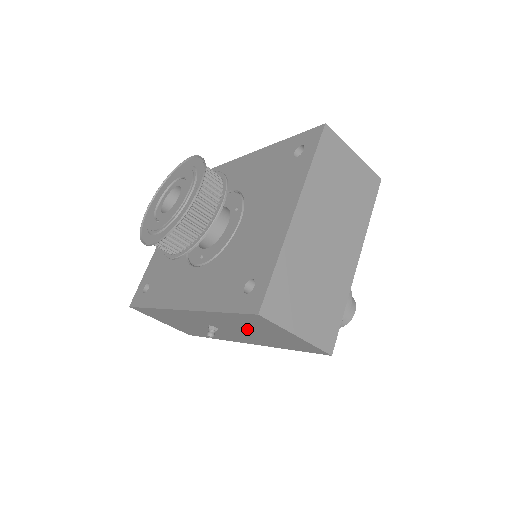
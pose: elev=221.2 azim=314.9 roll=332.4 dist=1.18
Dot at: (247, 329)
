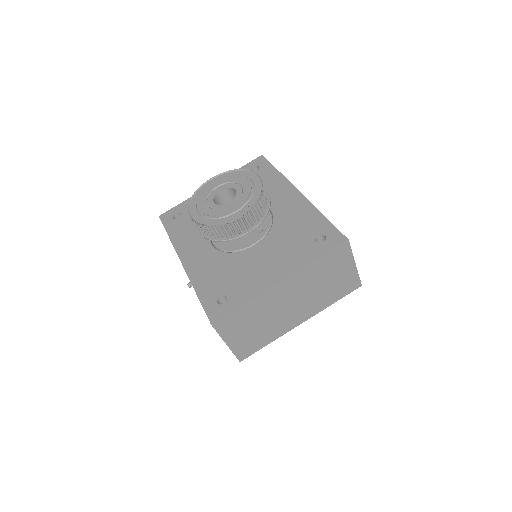
Dot at: occluded
